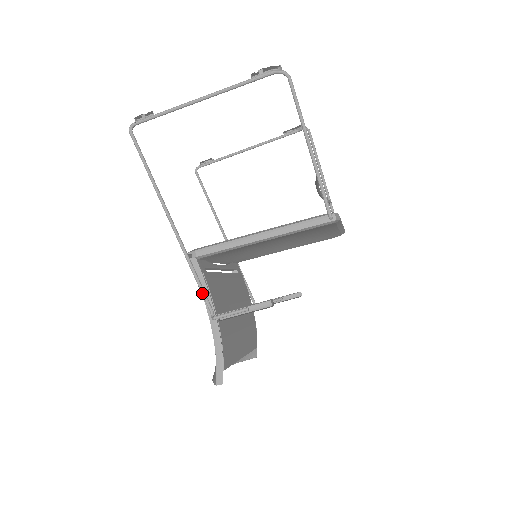
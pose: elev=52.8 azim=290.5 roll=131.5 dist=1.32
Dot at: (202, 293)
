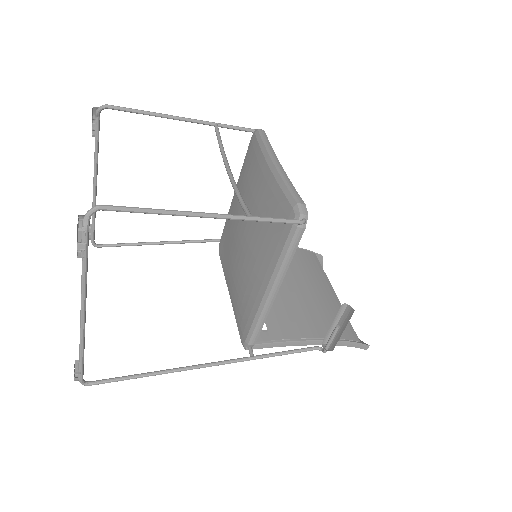
Dot at: occluded
